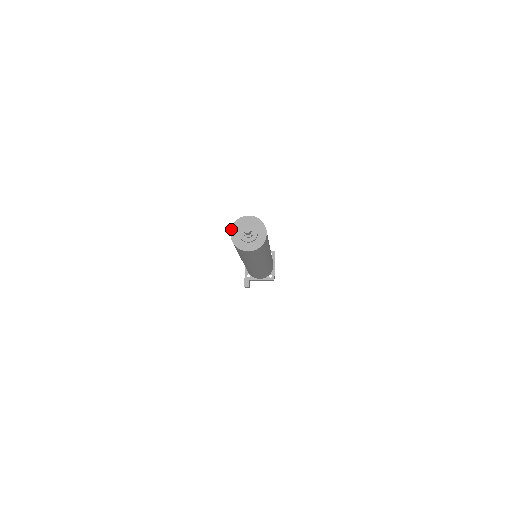
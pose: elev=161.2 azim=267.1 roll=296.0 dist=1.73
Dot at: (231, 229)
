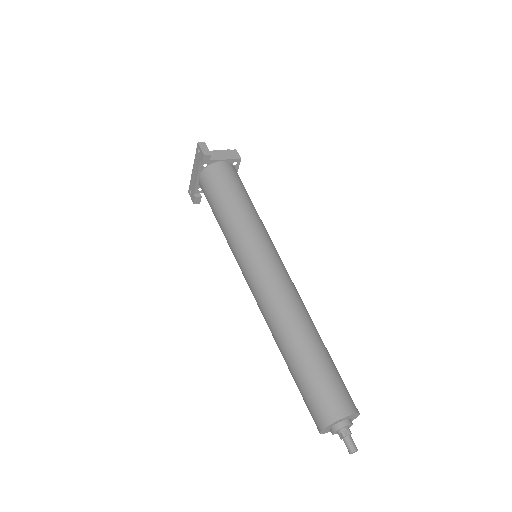
Dot at: (324, 429)
